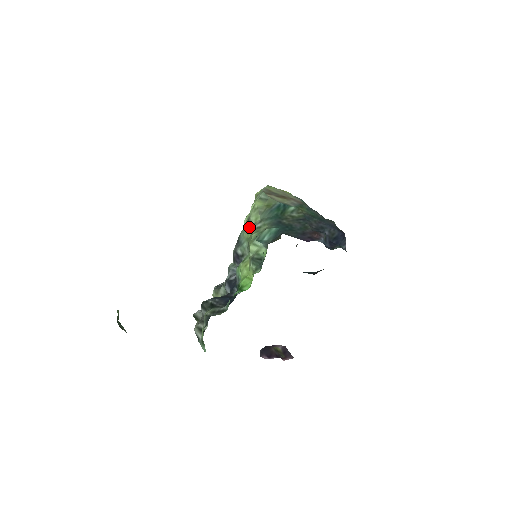
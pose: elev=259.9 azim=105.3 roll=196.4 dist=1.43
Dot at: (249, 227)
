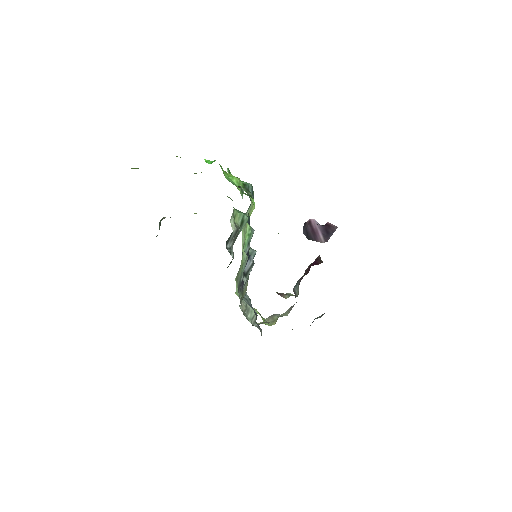
Dot at: (240, 269)
